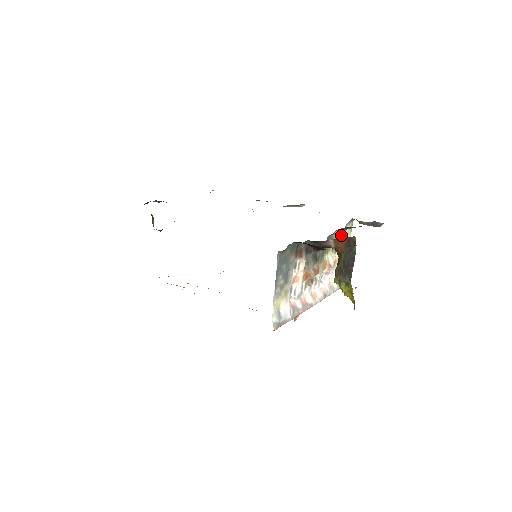
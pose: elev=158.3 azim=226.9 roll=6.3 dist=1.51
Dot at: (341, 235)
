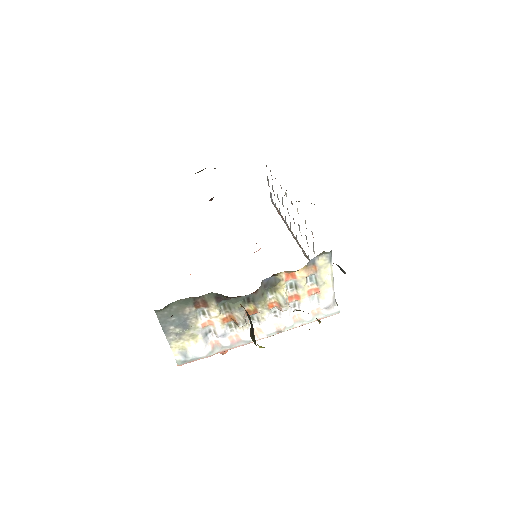
Dot at: (302, 271)
